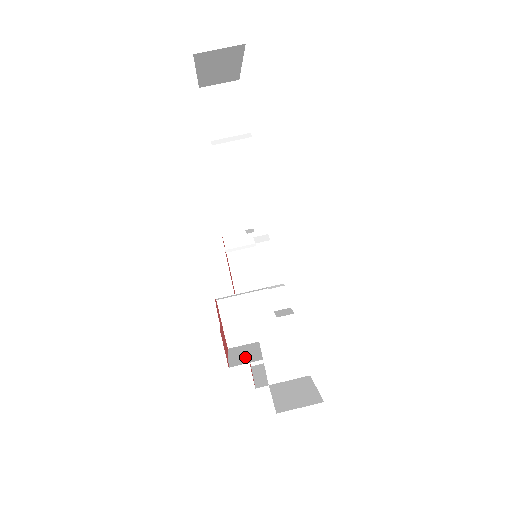
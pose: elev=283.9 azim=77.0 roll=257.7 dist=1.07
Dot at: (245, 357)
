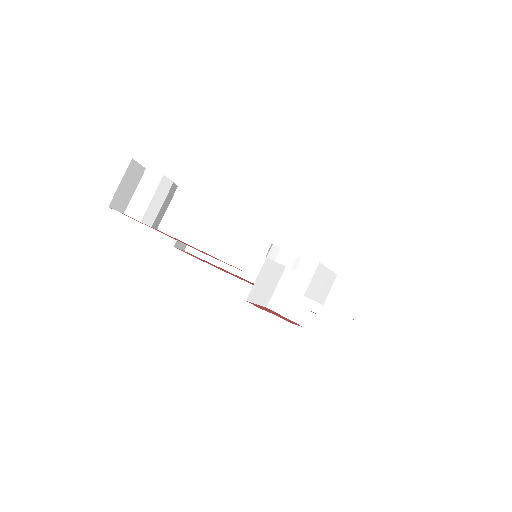
Dot at: (298, 308)
